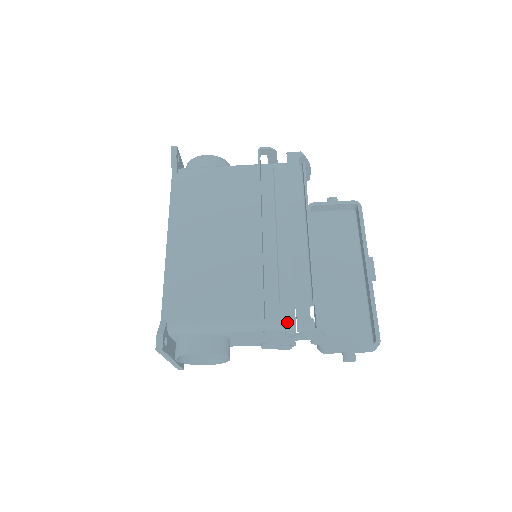
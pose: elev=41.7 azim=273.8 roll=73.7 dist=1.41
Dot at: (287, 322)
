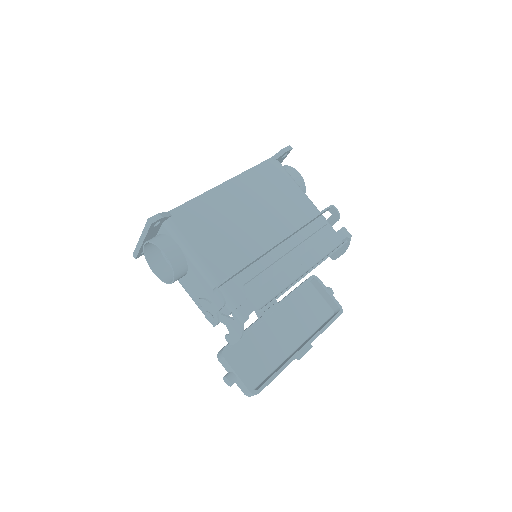
Dot at: (232, 302)
